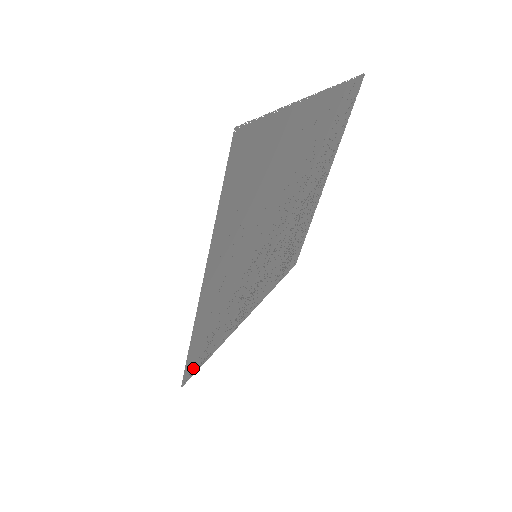
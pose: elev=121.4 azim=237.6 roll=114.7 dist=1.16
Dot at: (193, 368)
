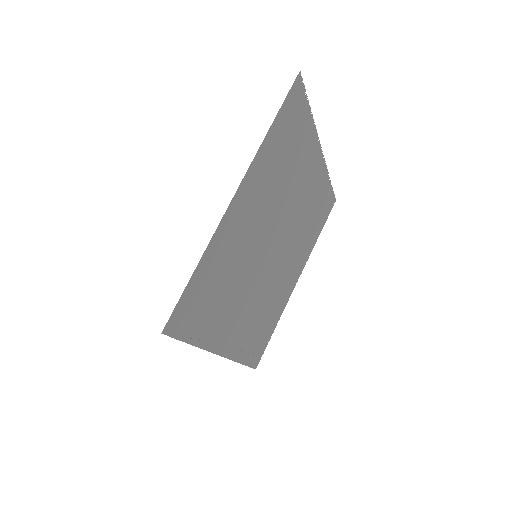
Dot at: (178, 322)
